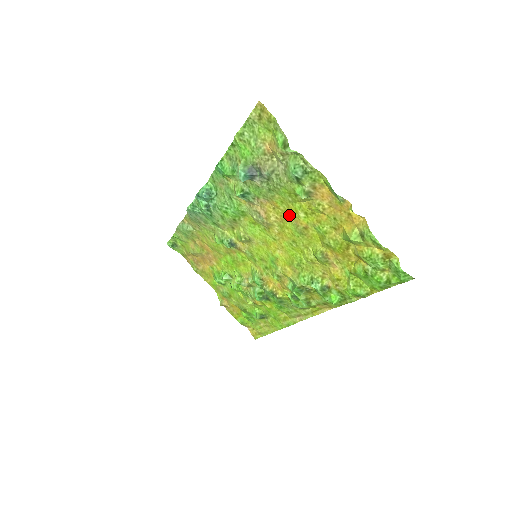
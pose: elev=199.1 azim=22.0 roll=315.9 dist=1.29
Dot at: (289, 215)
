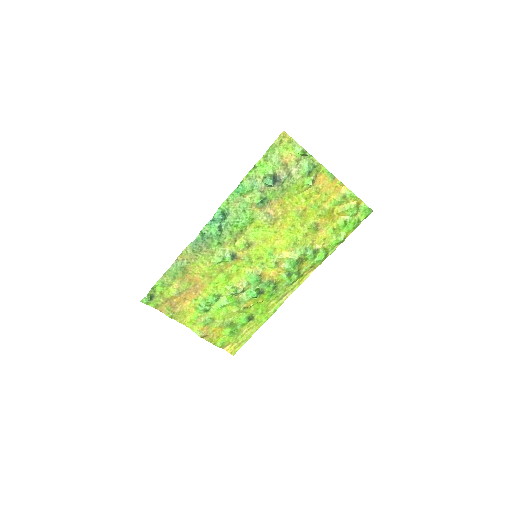
Dot at: (292, 206)
